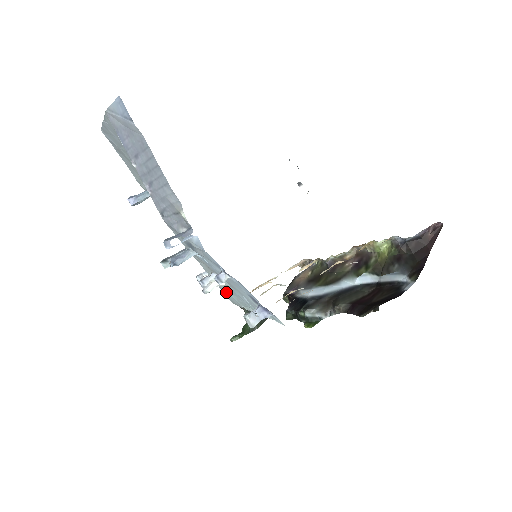
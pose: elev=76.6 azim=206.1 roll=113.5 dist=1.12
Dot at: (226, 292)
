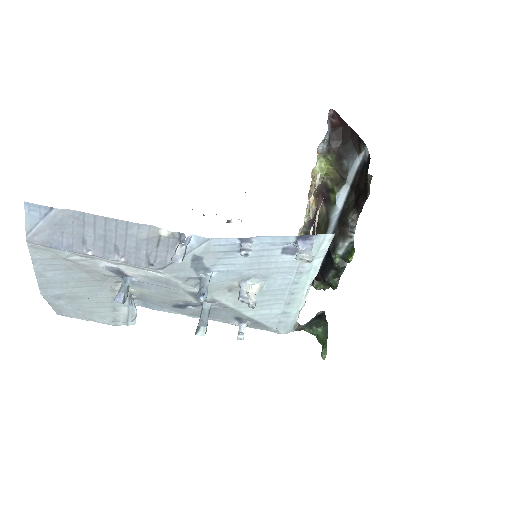
Dot at: (271, 316)
